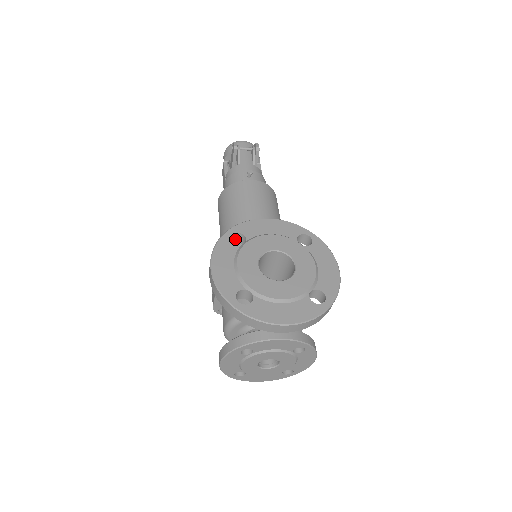
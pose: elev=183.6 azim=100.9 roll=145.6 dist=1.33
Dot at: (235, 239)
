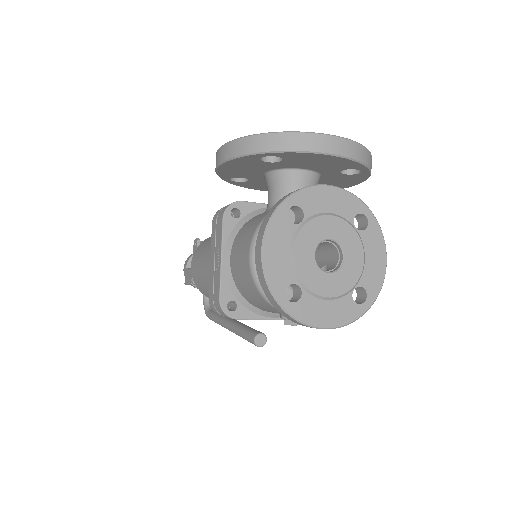
Dot at: occluded
